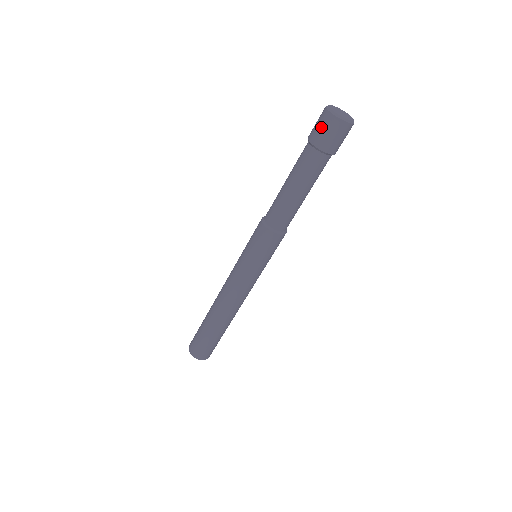
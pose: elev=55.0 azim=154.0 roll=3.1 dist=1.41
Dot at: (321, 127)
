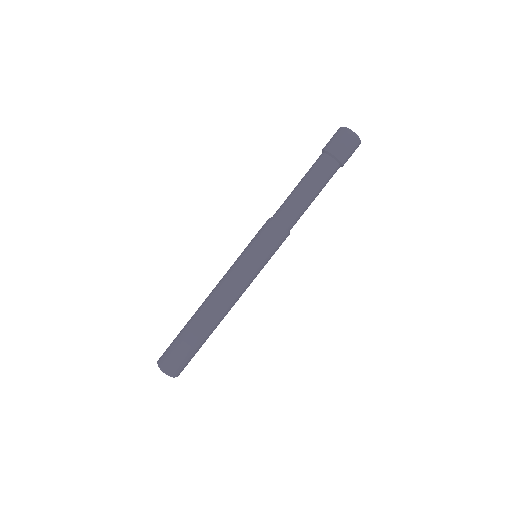
Dot at: (343, 142)
